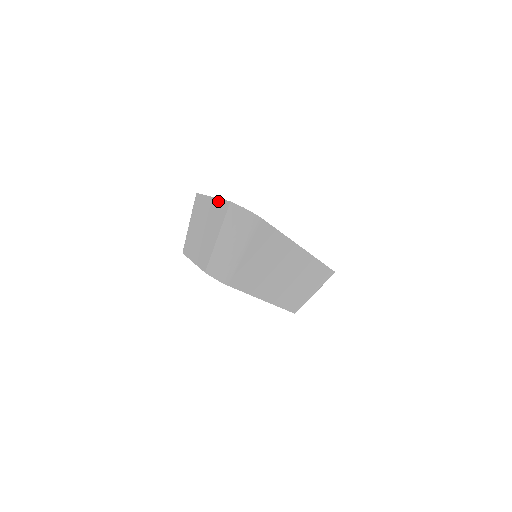
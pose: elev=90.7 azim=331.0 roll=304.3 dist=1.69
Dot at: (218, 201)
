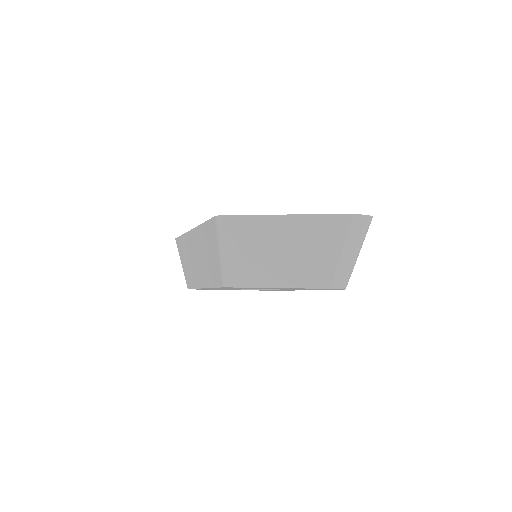
Dot at: (315, 217)
